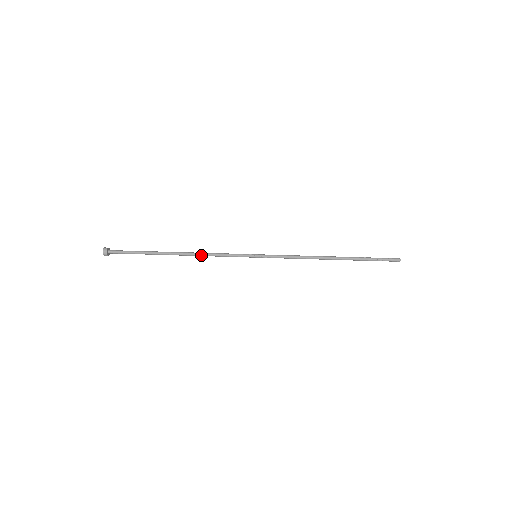
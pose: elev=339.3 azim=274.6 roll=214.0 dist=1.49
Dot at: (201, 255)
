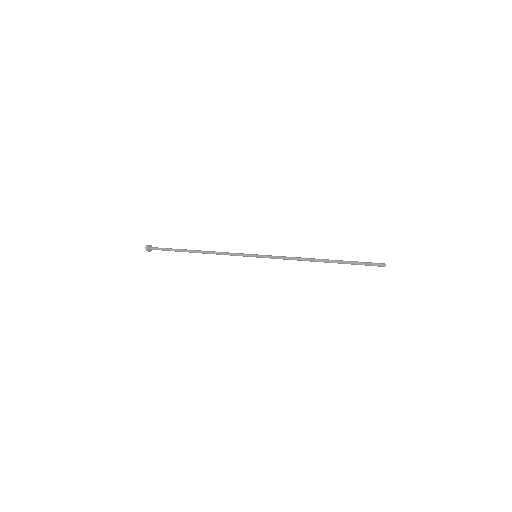
Dot at: (213, 252)
